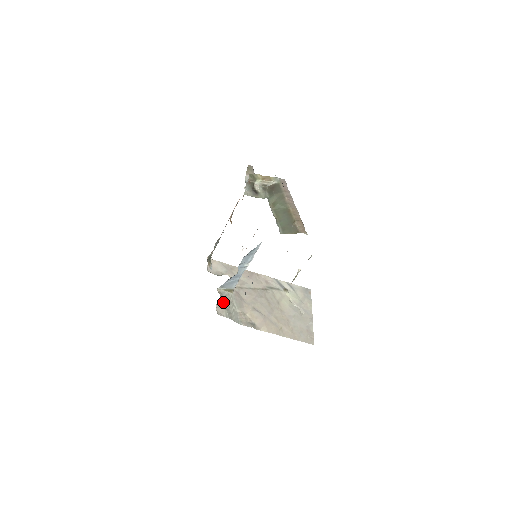
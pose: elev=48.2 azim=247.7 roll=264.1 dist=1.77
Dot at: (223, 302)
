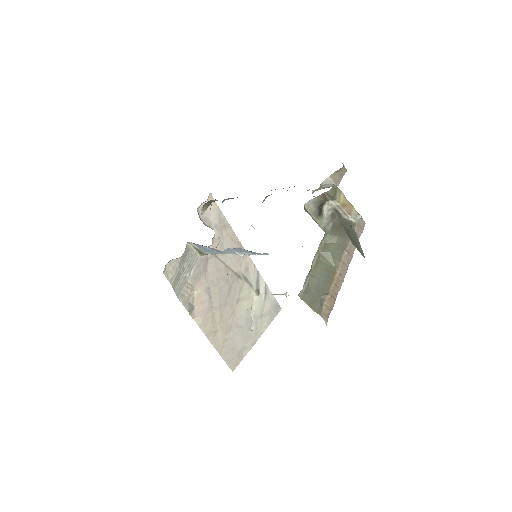
Dot at: (181, 261)
